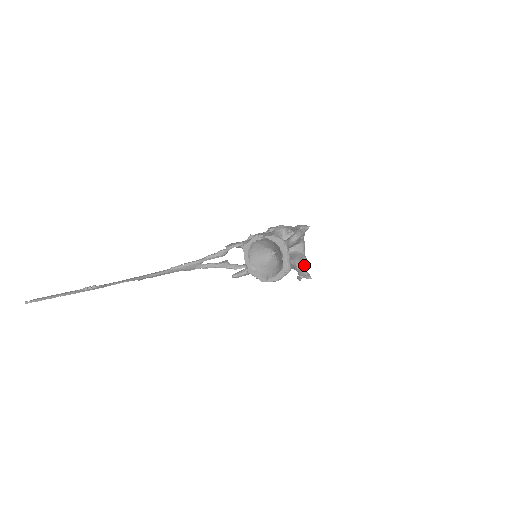
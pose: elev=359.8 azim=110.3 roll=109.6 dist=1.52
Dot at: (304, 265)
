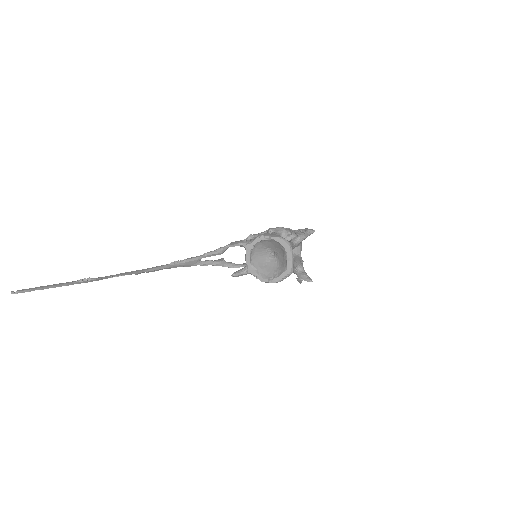
Dot at: (303, 268)
